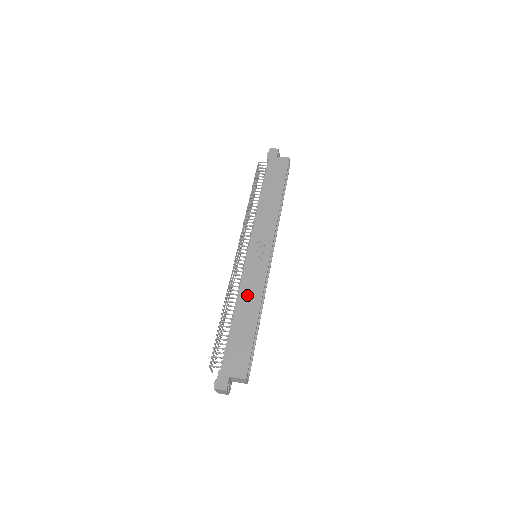
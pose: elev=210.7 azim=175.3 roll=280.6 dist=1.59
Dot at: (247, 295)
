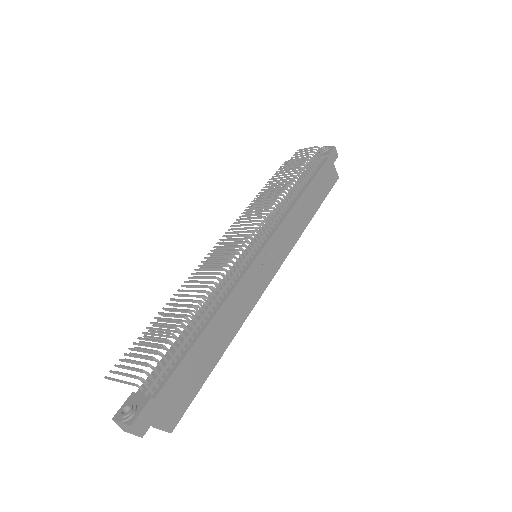
Dot at: (233, 308)
